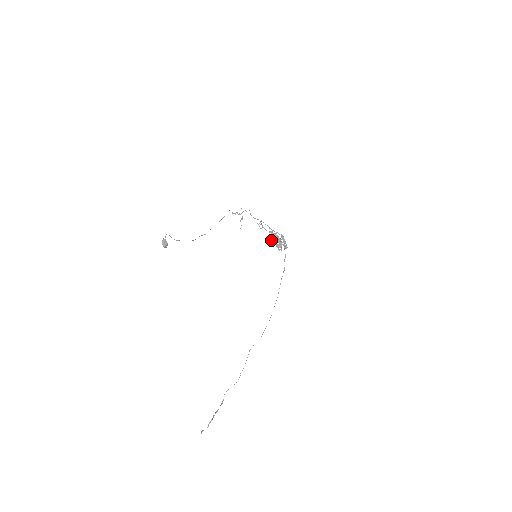
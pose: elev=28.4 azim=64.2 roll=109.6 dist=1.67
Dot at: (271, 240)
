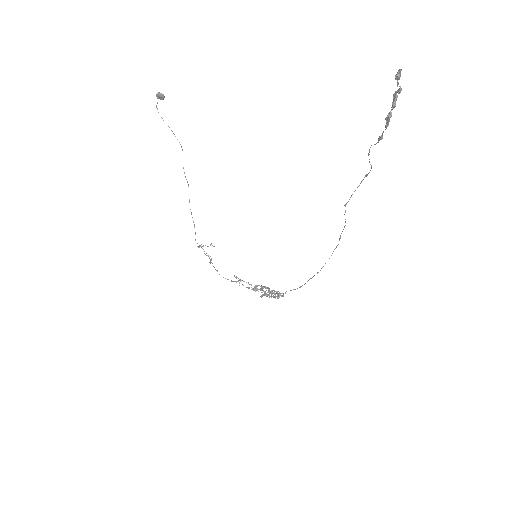
Dot at: (260, 286)
